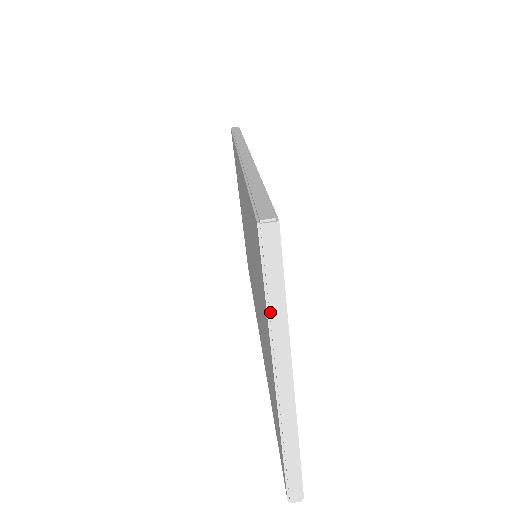
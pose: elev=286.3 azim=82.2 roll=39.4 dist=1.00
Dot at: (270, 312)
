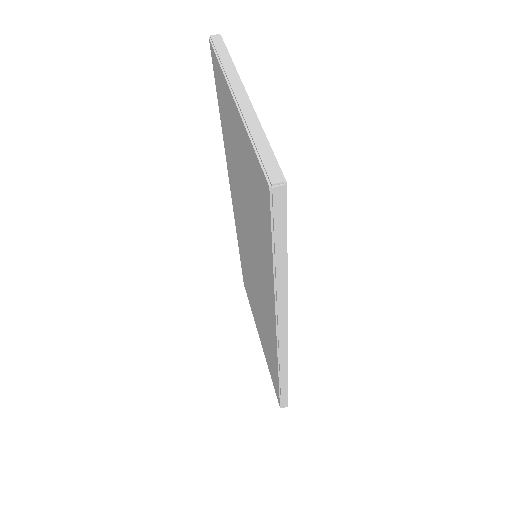
Dot at: (222, 64)
